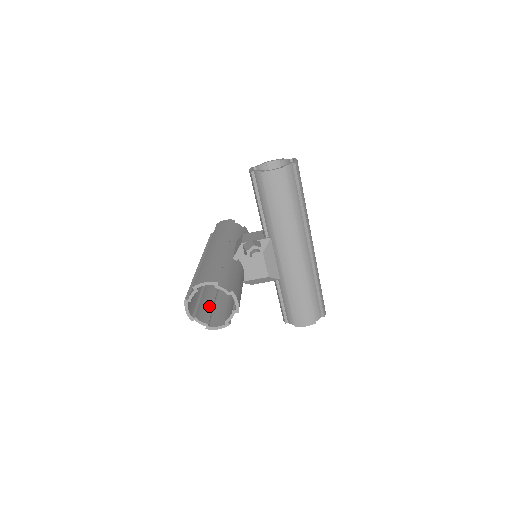
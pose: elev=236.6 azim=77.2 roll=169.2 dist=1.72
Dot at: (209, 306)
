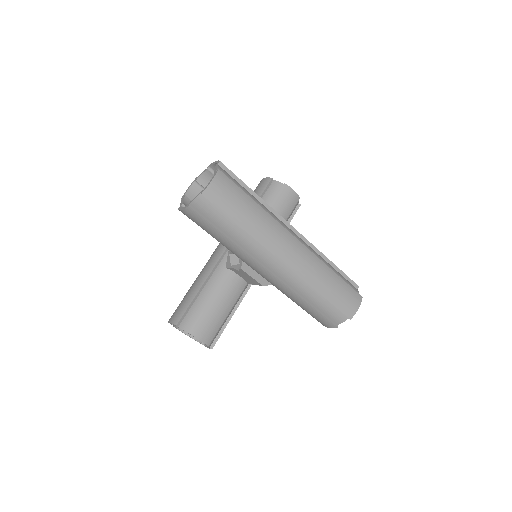
Dot at: occluded
